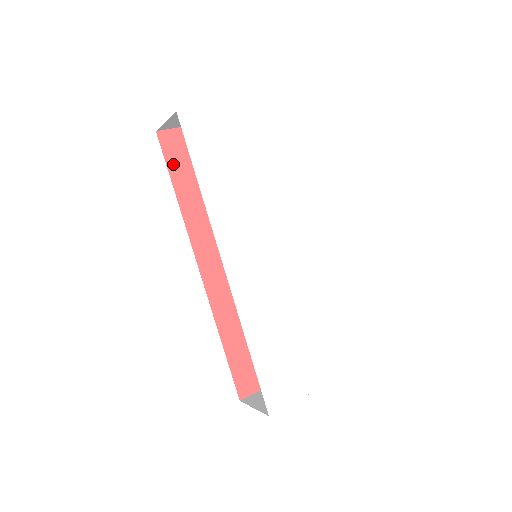
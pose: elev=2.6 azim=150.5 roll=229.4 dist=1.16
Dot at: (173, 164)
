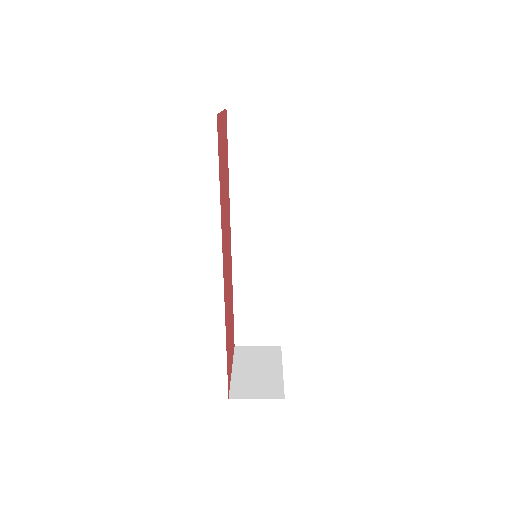
Dot at: (219, 155)
